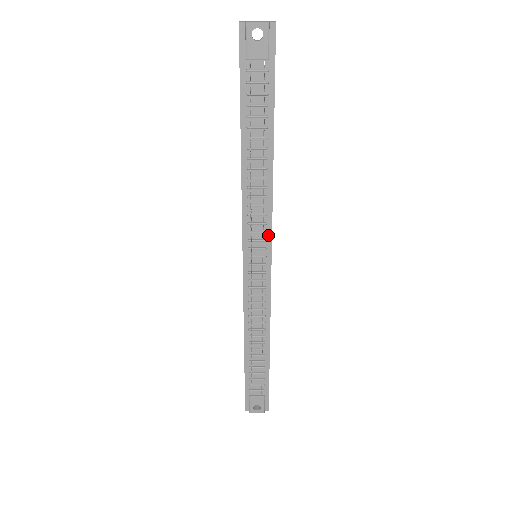
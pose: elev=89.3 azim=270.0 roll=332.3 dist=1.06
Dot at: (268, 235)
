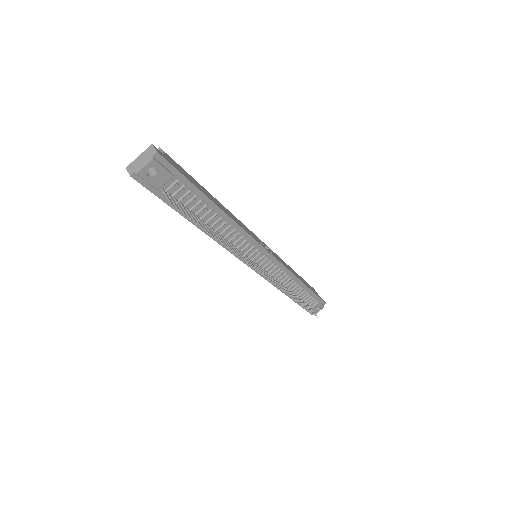
Dot at: (257, 246)
